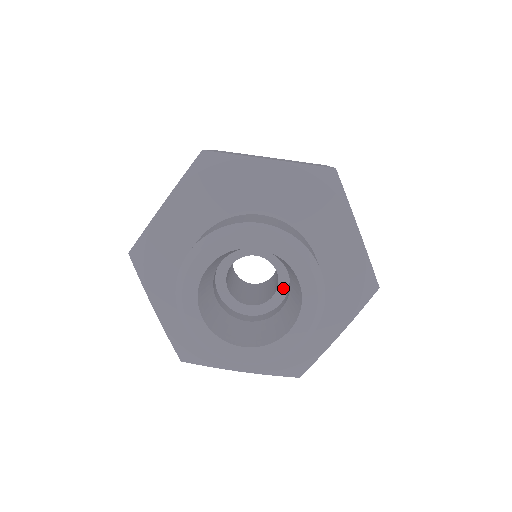
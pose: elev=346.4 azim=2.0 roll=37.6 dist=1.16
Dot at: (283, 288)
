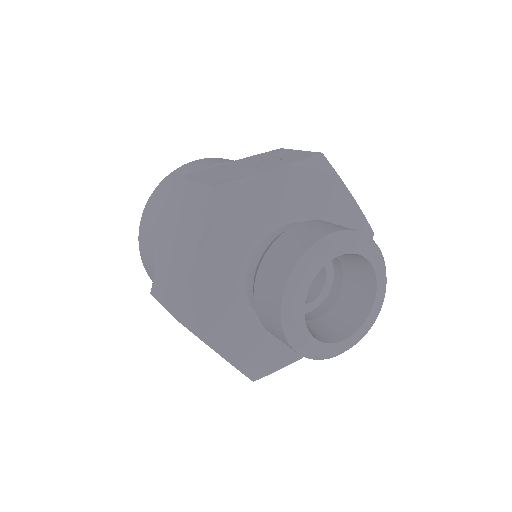
Dot at: (319, 300)
